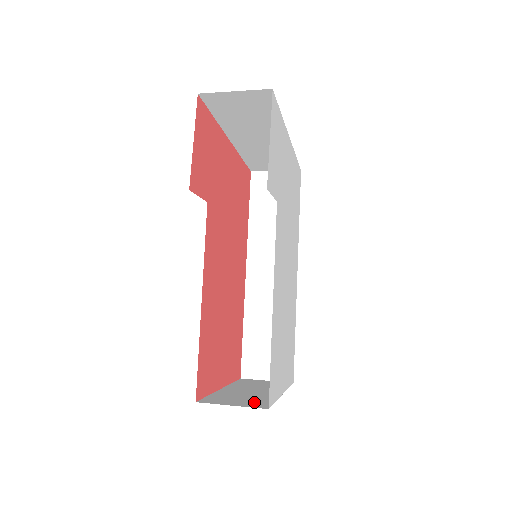
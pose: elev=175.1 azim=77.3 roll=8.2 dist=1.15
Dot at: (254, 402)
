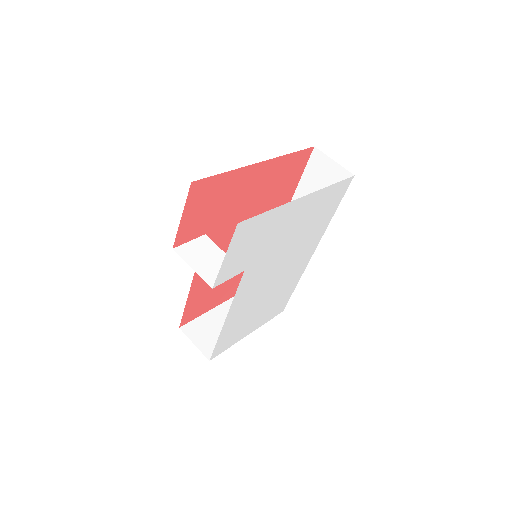
Dot at: (213, 344)
